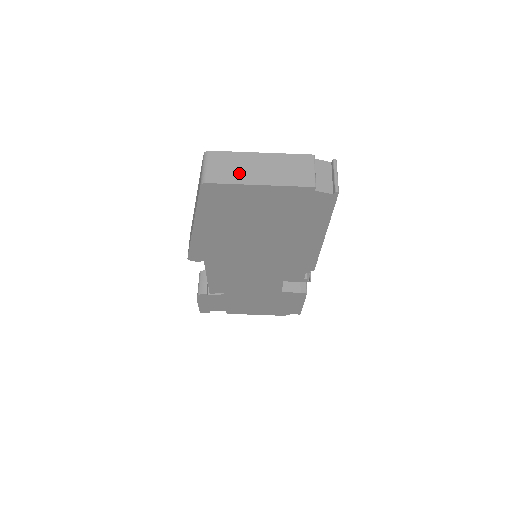
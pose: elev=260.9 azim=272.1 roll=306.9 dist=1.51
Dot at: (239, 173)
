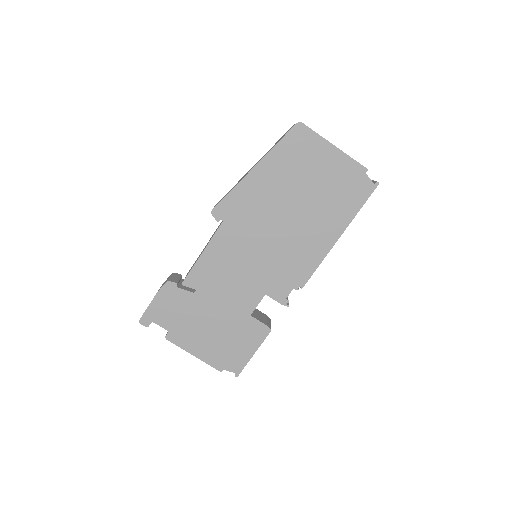
Dot at: occluded
